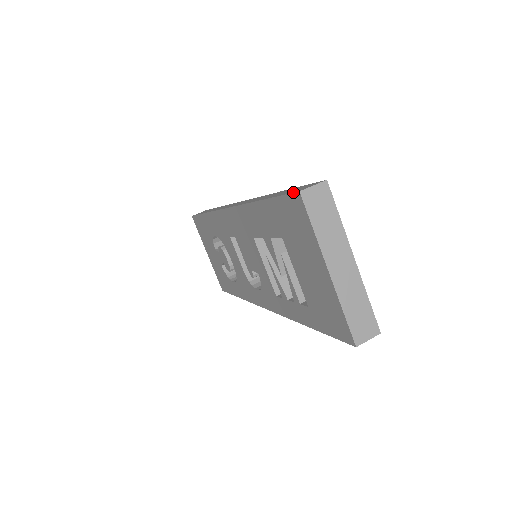
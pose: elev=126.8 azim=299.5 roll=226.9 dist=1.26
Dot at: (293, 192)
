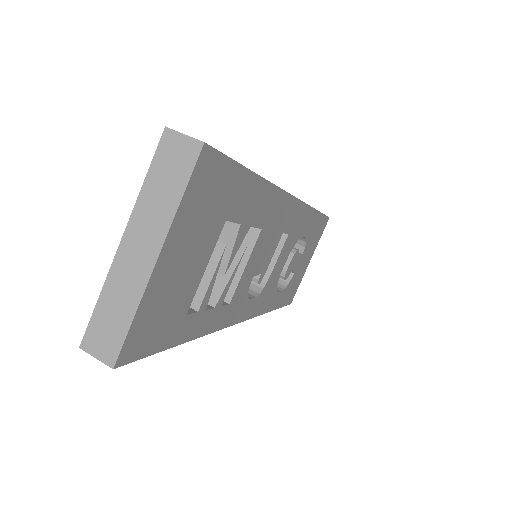
Dot at: occluded
